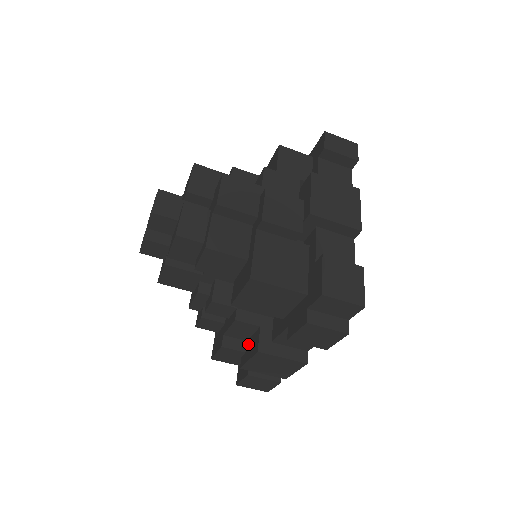
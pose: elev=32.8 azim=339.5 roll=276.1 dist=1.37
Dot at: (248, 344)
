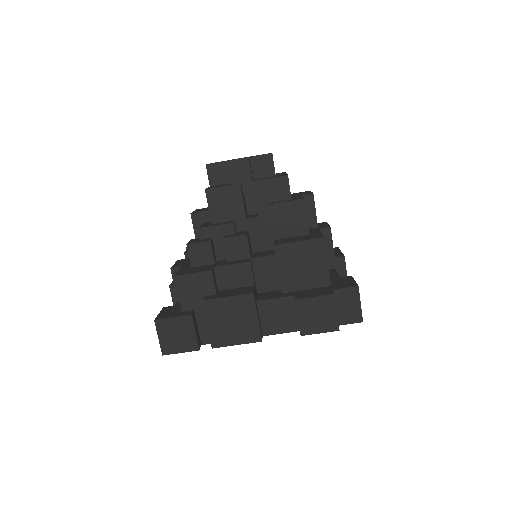
Dot at: (224, 291)
